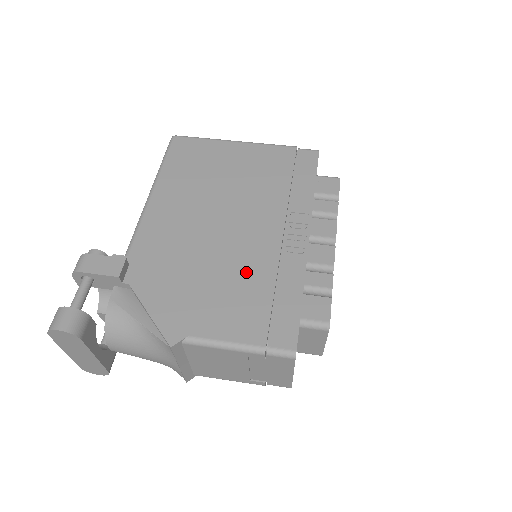
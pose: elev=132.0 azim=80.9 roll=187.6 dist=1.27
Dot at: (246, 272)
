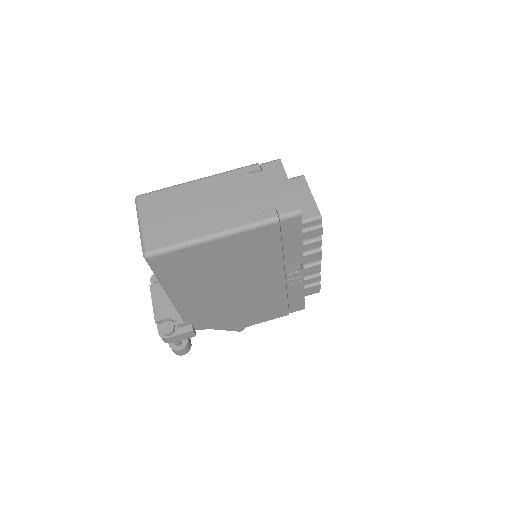
Dot at: (267, 300)
